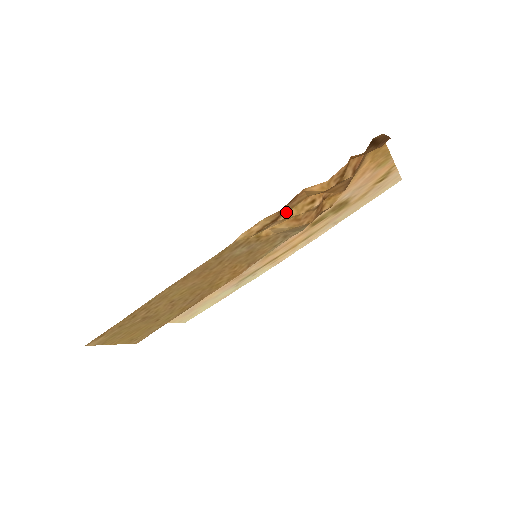
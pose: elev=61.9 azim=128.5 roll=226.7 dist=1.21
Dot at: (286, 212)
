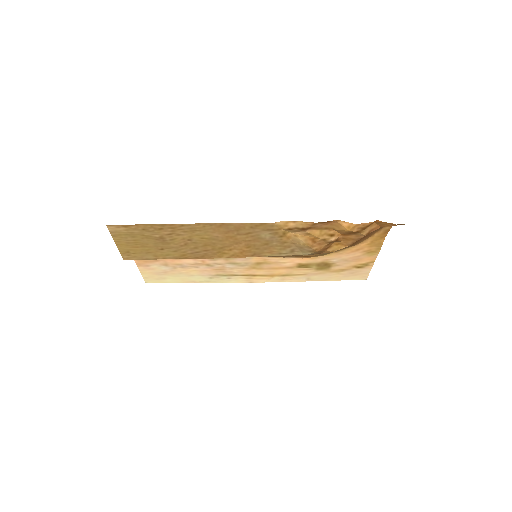
Dot at: (314, 229)
